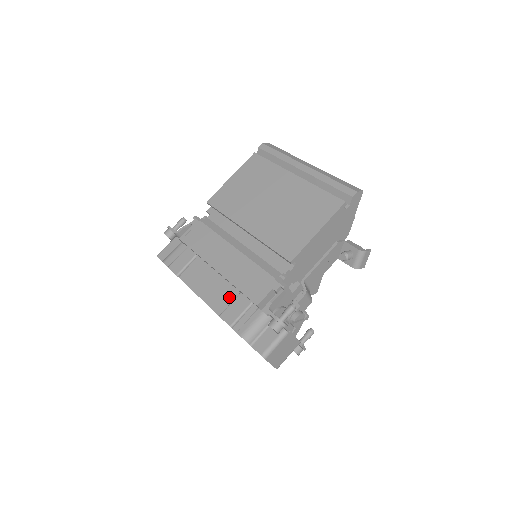
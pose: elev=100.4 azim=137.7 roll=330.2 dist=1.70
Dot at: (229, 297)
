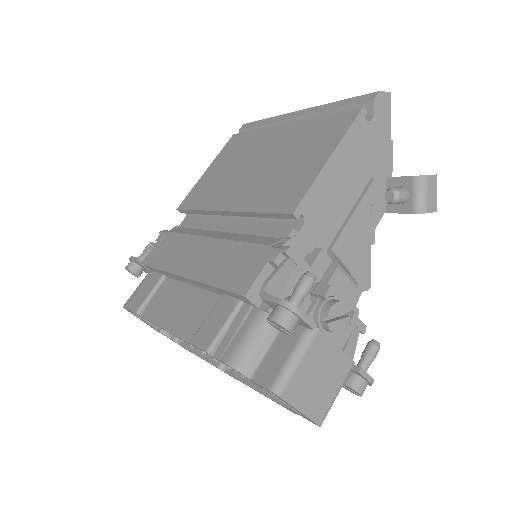
Dot at: (206, 310)
